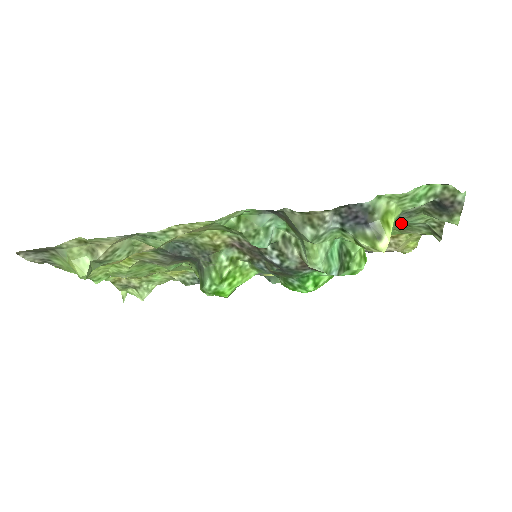
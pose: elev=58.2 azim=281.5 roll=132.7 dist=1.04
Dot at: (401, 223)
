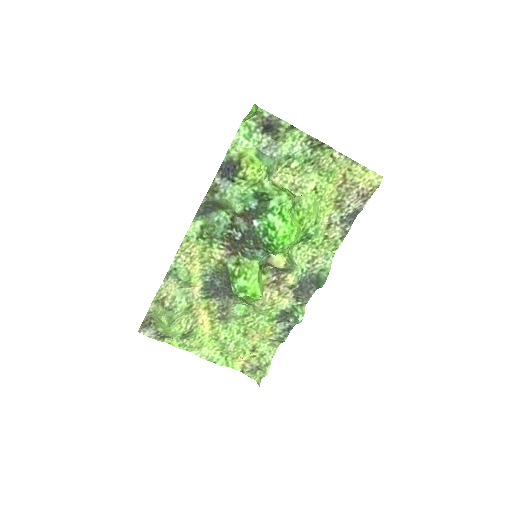
Dot at: (300, 162)
